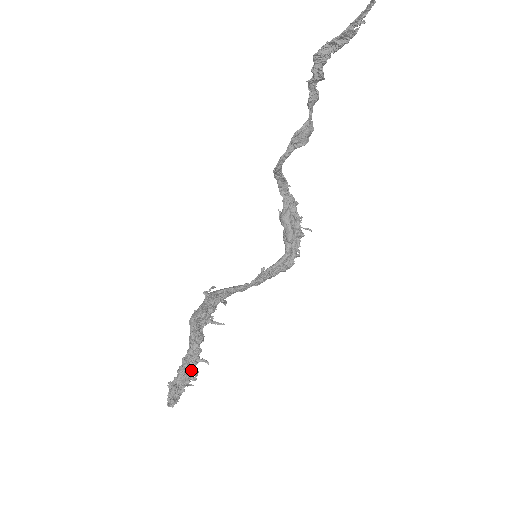
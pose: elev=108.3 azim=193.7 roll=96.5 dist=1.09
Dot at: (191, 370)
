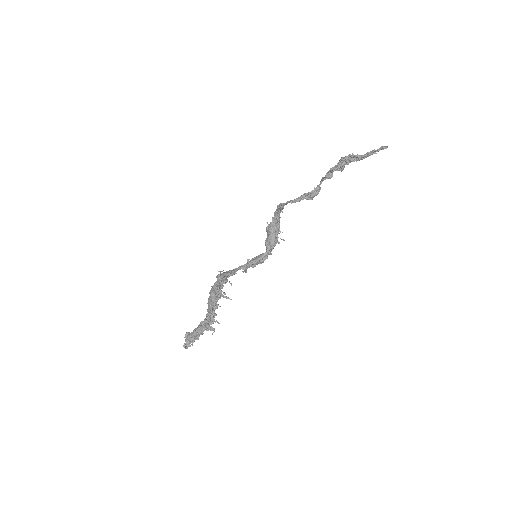
Dot at: (210, 327)
